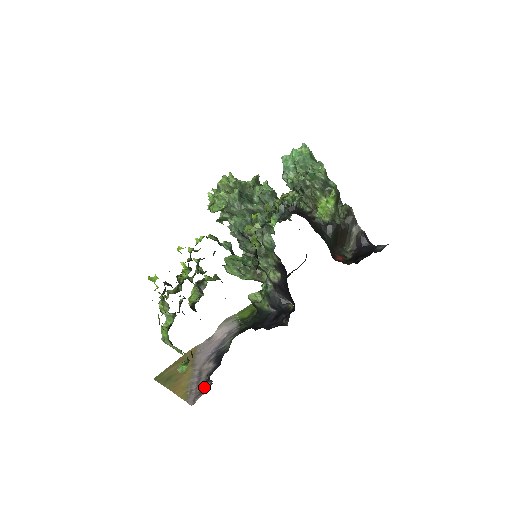
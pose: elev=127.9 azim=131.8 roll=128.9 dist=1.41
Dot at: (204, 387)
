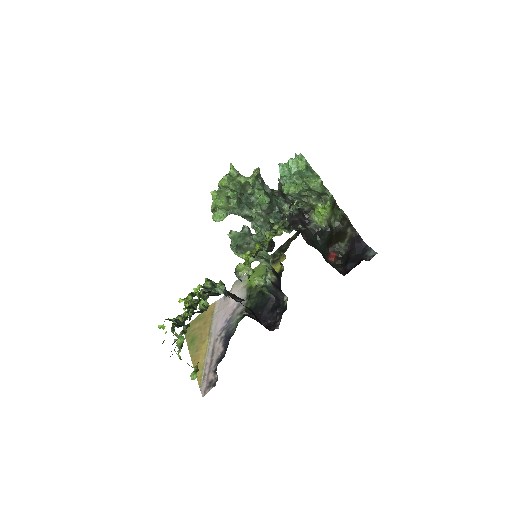
Dot at: (212, 379)
